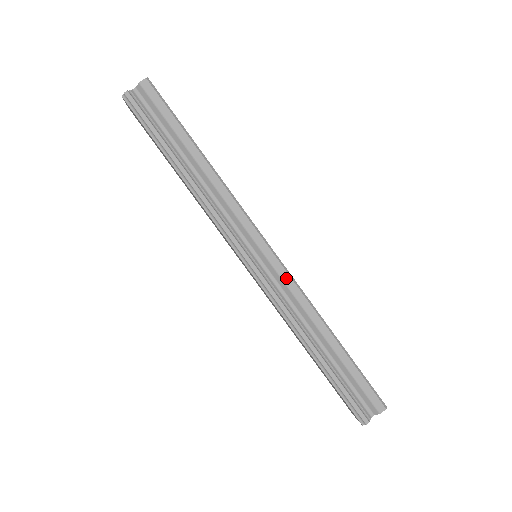
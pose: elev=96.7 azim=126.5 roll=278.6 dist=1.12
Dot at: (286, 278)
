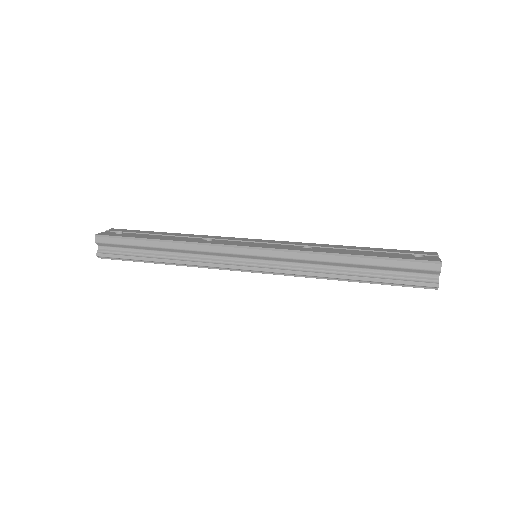
Dot at: (281, 255)
